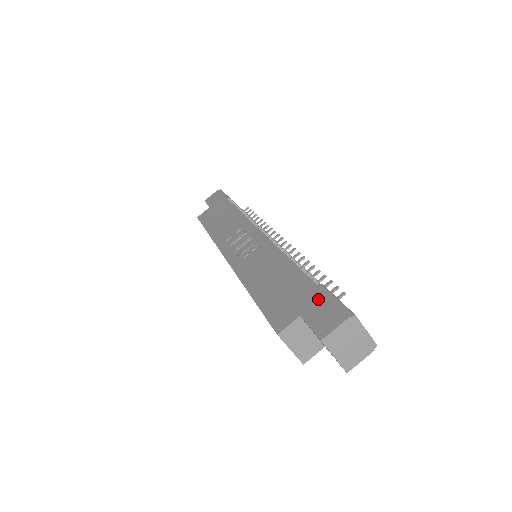
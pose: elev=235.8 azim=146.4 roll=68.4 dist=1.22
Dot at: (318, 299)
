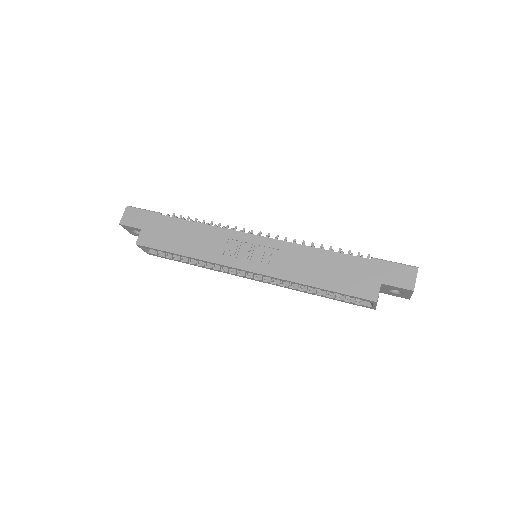
Dot at: (384, 268)
